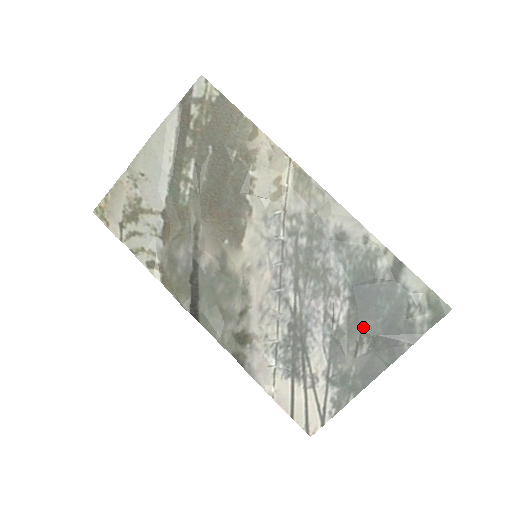
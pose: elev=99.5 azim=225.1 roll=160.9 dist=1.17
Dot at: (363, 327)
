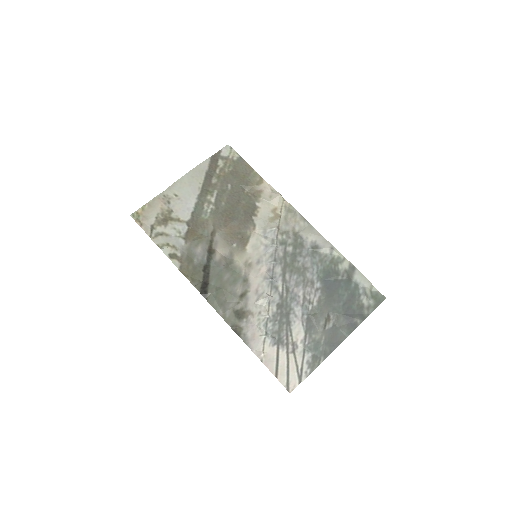
Dot at: (330, 308)
